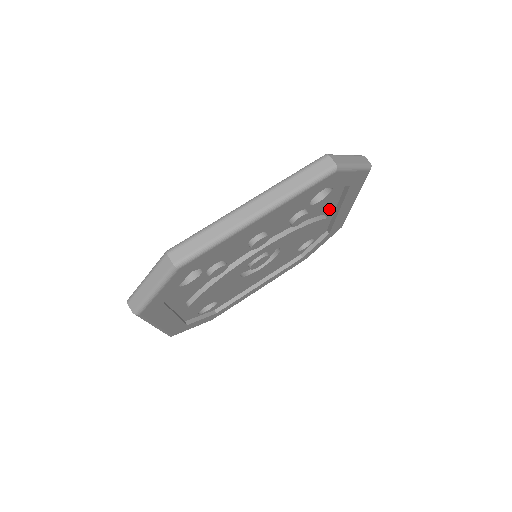
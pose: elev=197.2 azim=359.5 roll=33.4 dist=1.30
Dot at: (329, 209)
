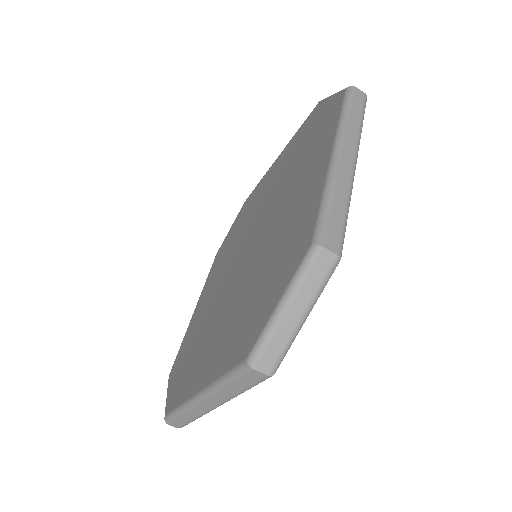
Dot at: occluded
